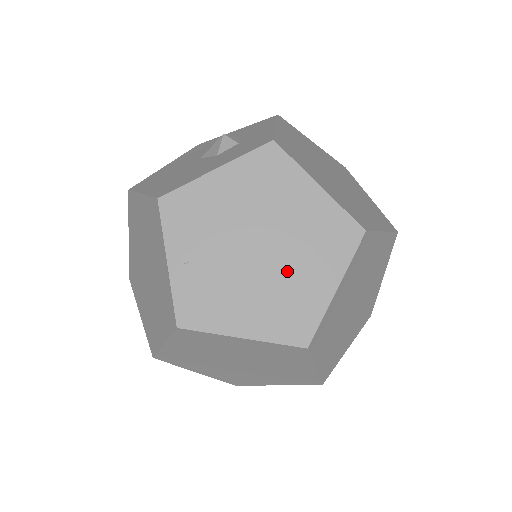
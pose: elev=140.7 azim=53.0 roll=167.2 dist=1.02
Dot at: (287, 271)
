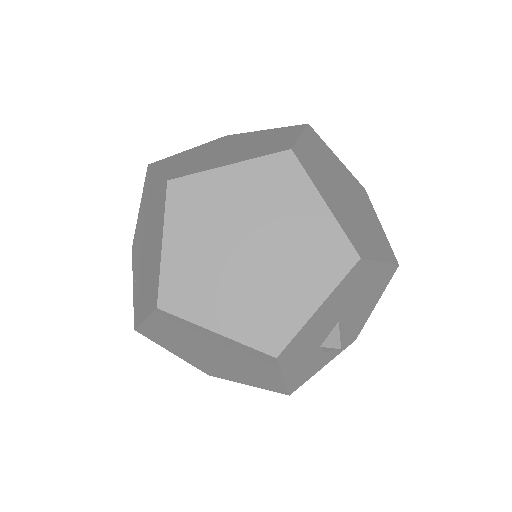
Dot at: (151, 251)
